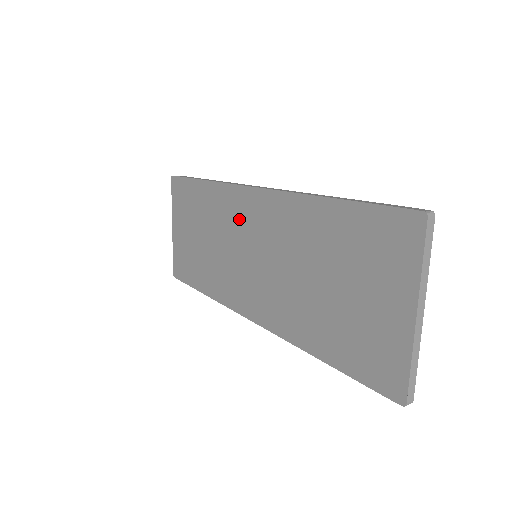
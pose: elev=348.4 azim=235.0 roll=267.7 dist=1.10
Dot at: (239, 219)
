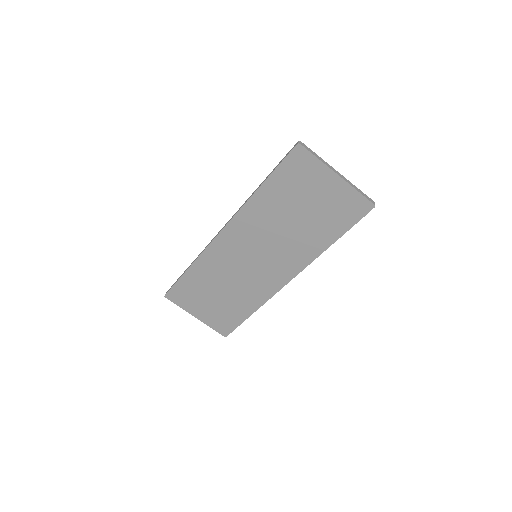
Dot at: (229, 255)
